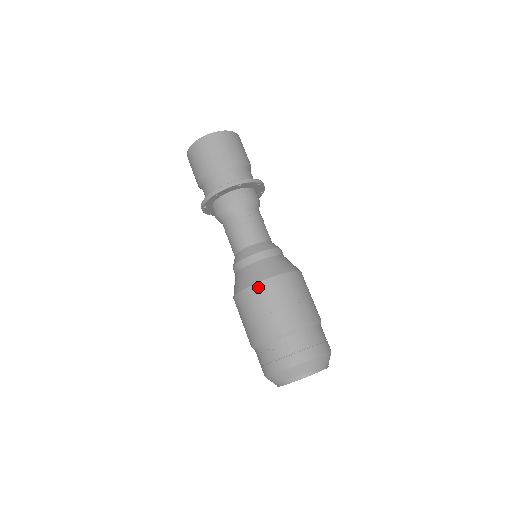
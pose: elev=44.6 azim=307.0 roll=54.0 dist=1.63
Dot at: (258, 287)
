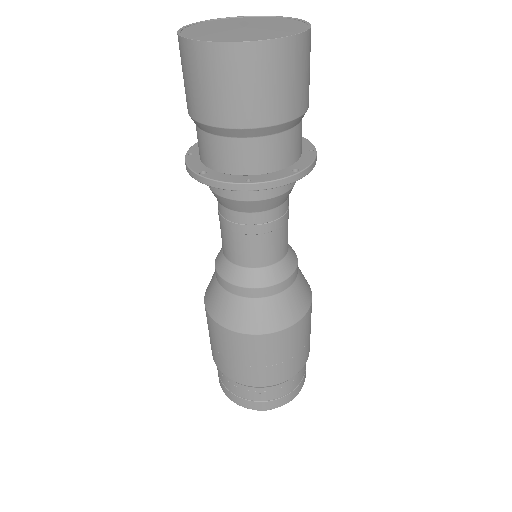
Dot at: (270, 338)
